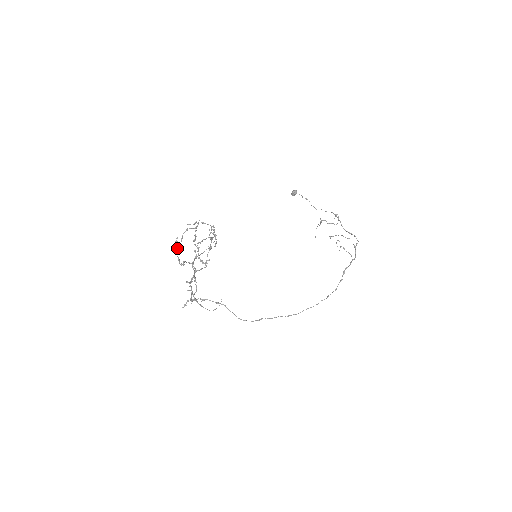
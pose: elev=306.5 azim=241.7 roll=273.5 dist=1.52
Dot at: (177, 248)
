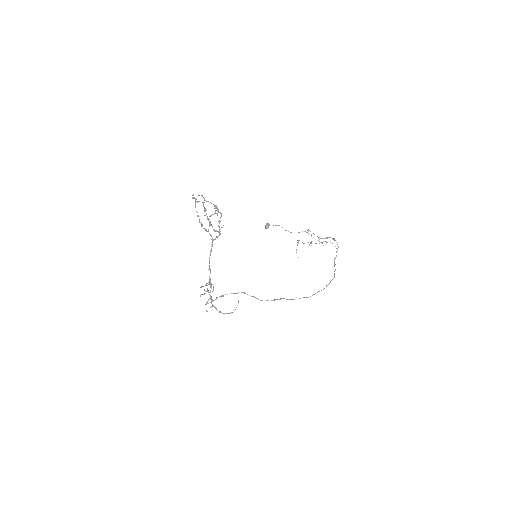
Dot at: (195, 203)
